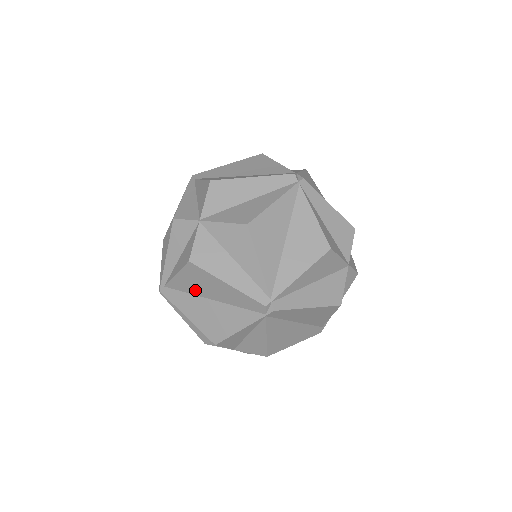
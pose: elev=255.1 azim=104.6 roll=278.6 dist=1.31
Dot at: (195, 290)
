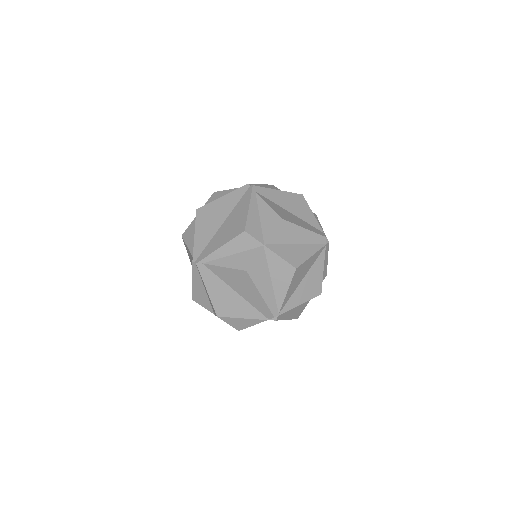
Dot at: (229, 281)
